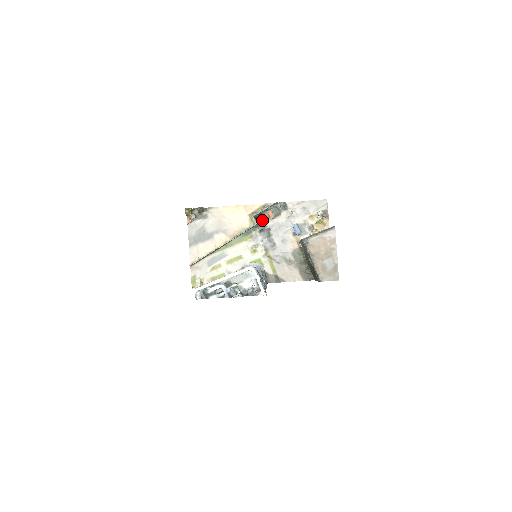
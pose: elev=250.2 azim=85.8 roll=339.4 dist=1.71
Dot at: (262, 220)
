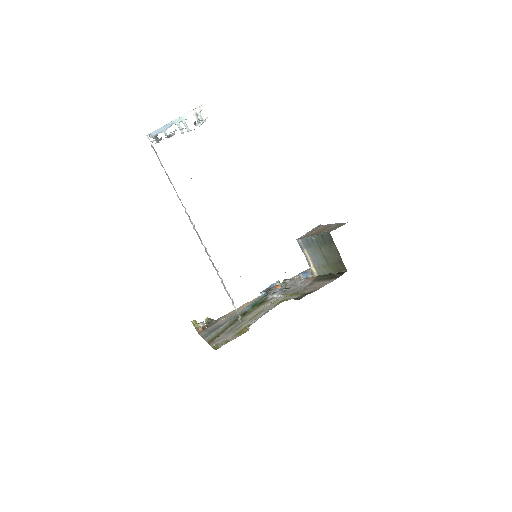
Dot at: (270, 291)
